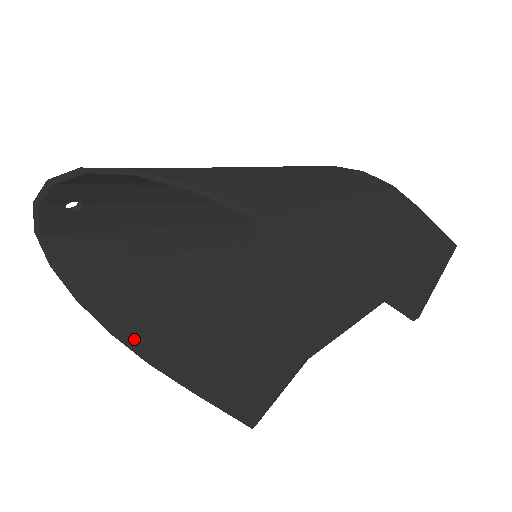
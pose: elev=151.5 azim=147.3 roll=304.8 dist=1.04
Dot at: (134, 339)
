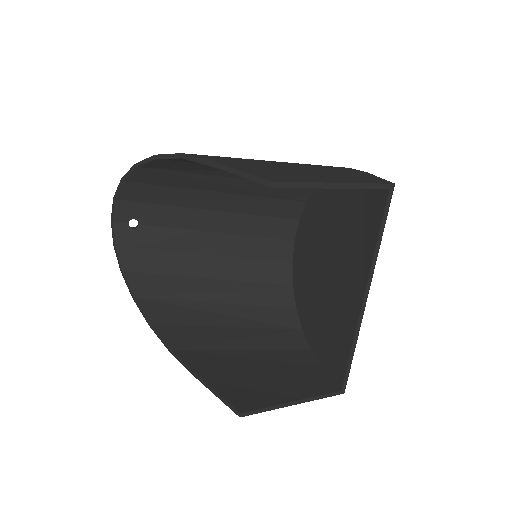
Dot at: (164, 332)
